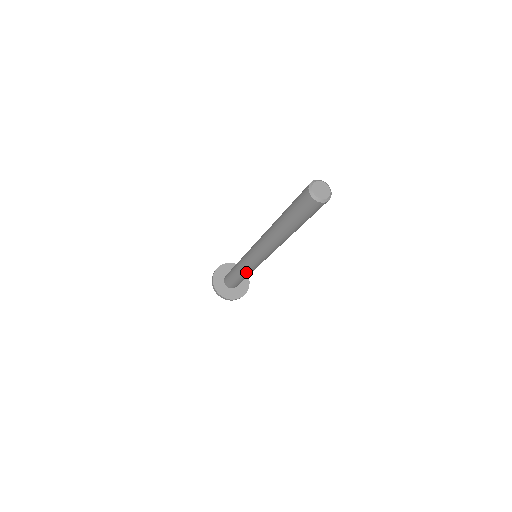
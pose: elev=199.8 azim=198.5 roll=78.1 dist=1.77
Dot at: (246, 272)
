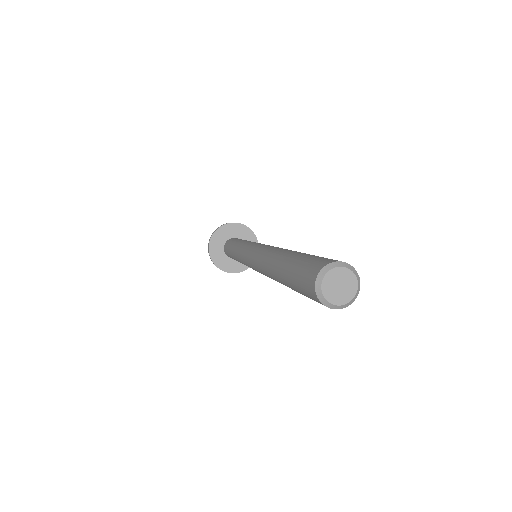
Dot at: occluded
